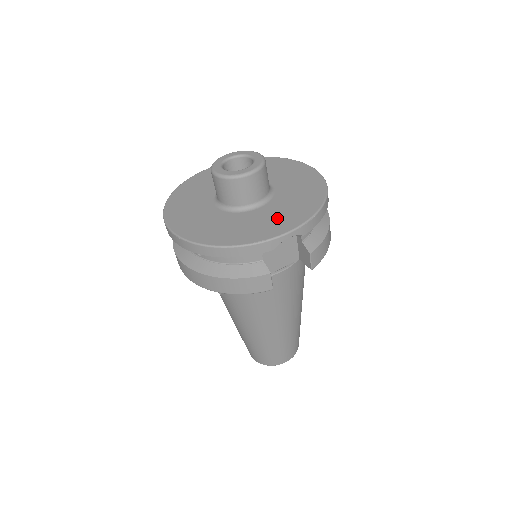
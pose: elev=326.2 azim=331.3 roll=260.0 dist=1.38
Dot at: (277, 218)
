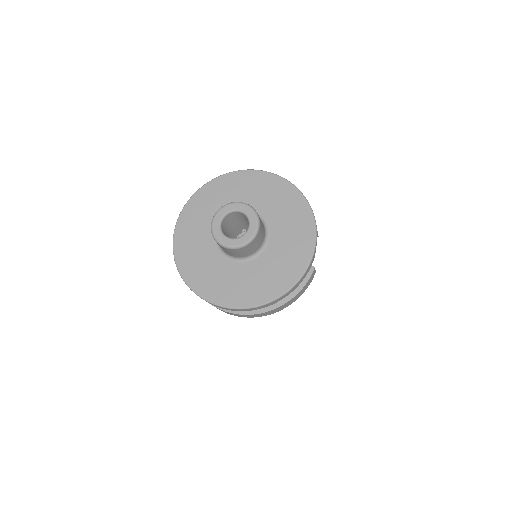
Dot at: (294, 234)
